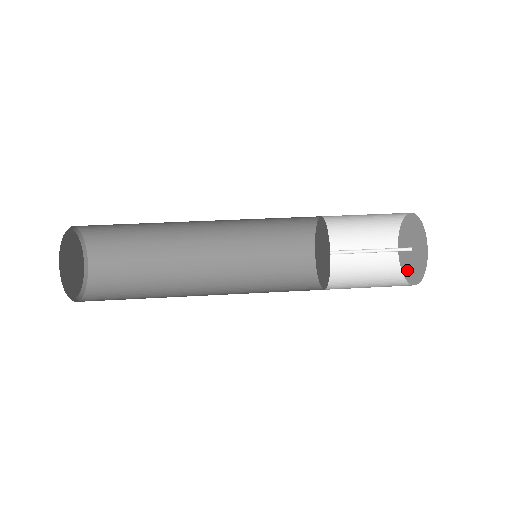
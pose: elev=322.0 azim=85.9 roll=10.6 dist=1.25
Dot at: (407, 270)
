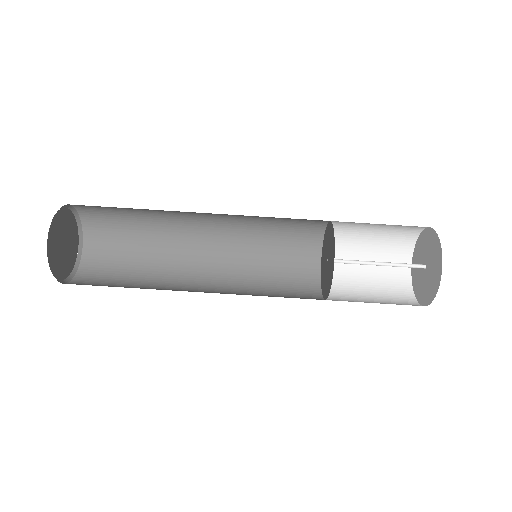
Dot at: (415, 263)
